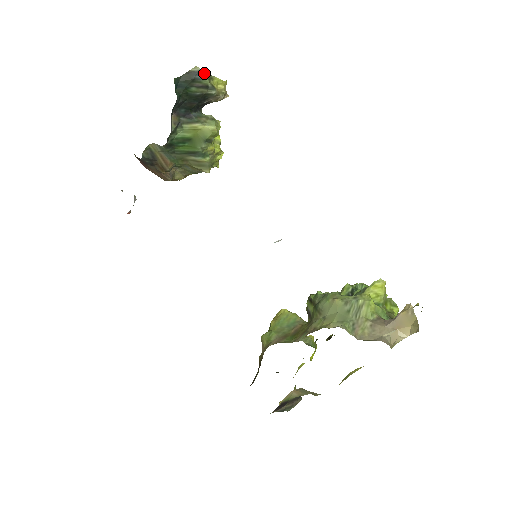
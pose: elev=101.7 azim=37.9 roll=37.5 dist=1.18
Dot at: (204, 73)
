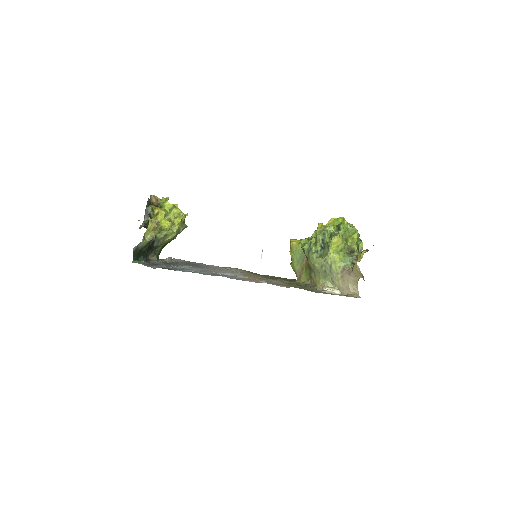
Dot at: (140, 244)
